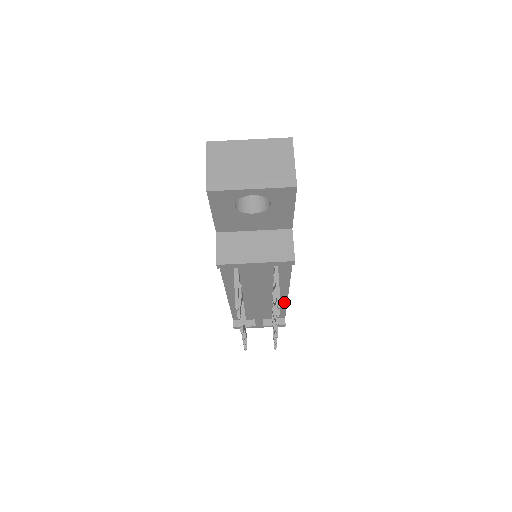
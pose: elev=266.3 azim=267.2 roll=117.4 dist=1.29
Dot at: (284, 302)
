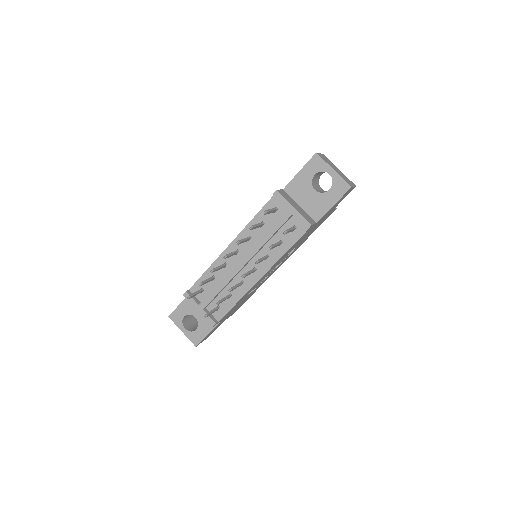
Dot at: (244, 292)
